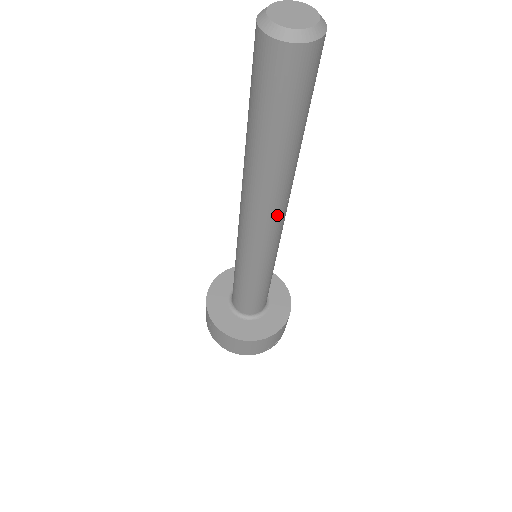
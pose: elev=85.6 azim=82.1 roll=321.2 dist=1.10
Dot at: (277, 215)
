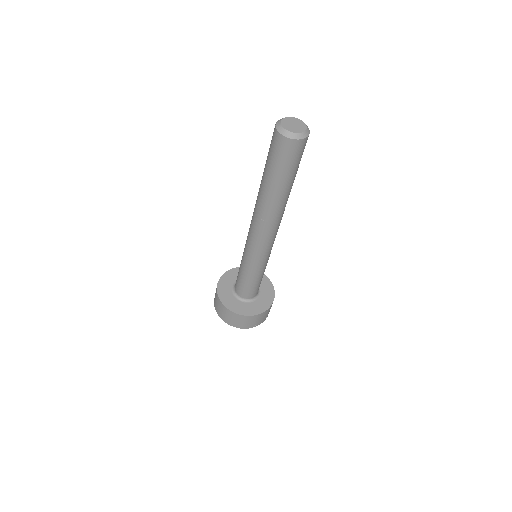
Dot at: (276, 227)
